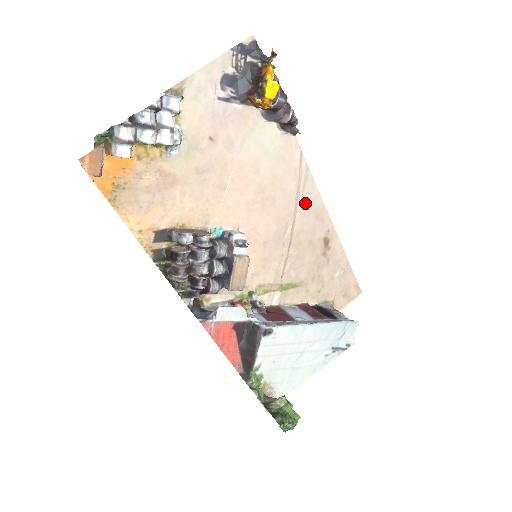
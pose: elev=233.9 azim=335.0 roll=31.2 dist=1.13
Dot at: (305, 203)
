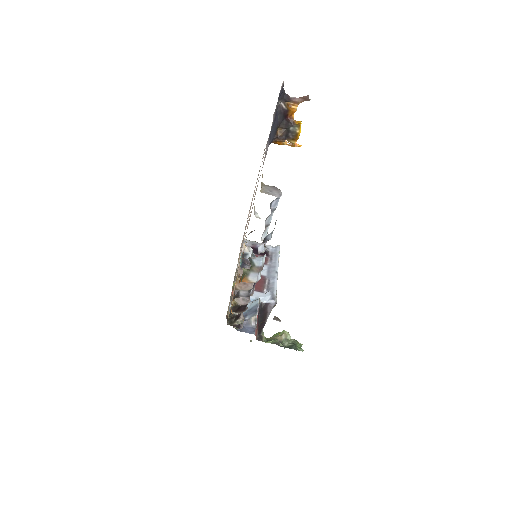
Dot at: occluded
